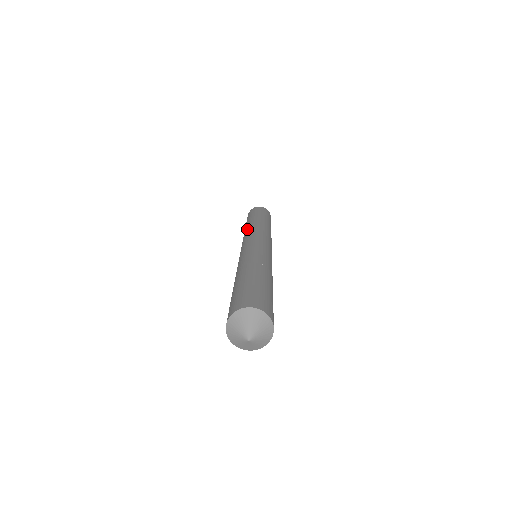
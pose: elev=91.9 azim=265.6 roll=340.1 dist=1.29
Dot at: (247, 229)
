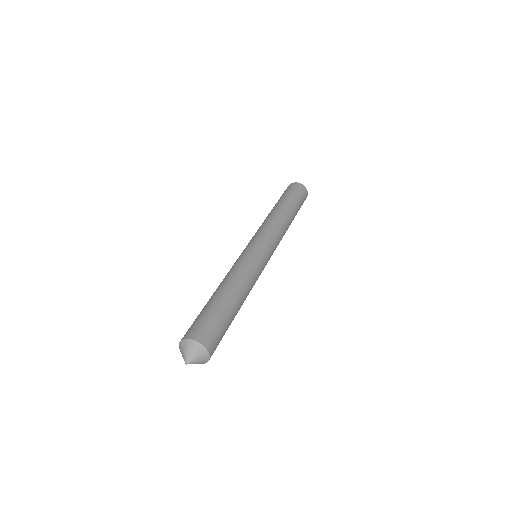
Dot at: (276, 219)
